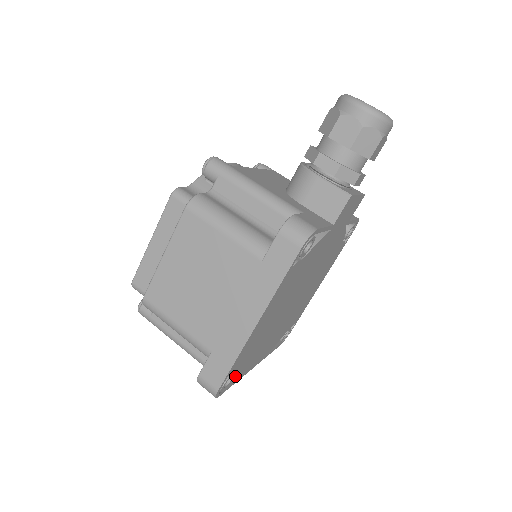
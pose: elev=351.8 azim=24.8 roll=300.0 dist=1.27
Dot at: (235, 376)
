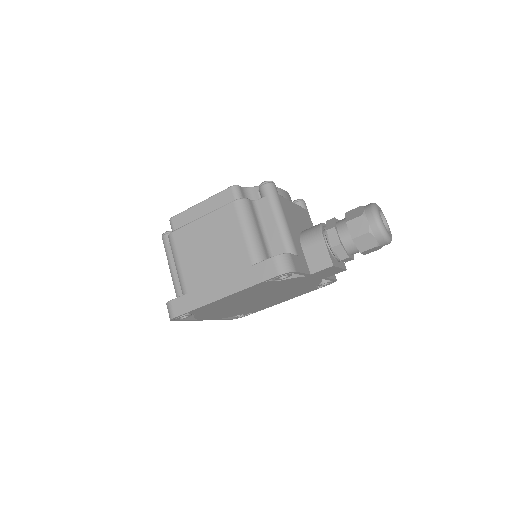
Dot at: (190, 317)
